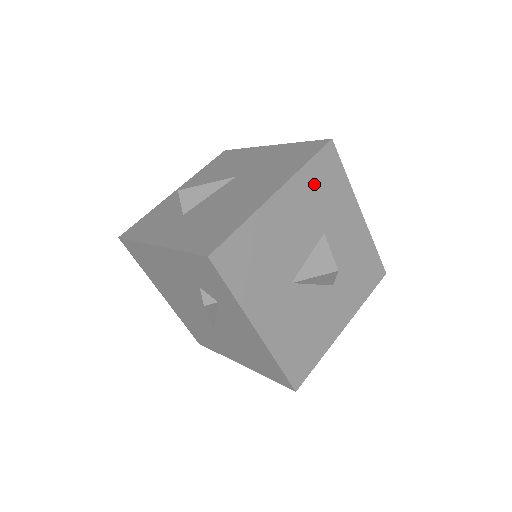
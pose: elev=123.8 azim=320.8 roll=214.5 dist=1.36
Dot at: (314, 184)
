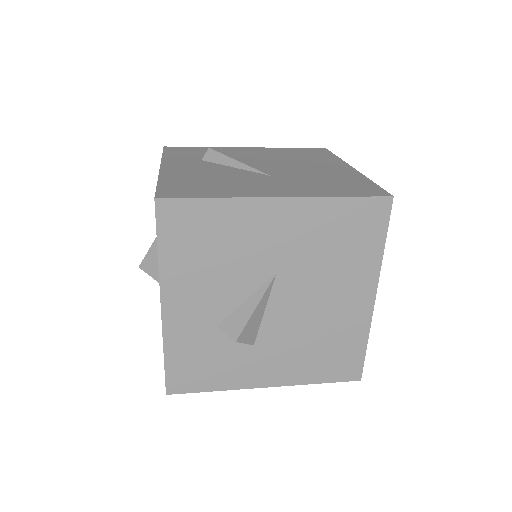
Dot at: occluded
